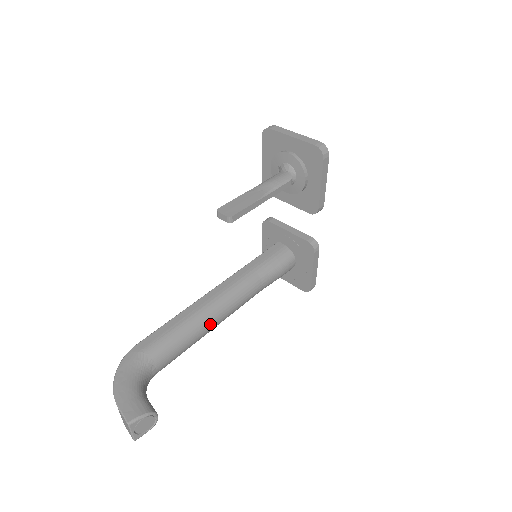
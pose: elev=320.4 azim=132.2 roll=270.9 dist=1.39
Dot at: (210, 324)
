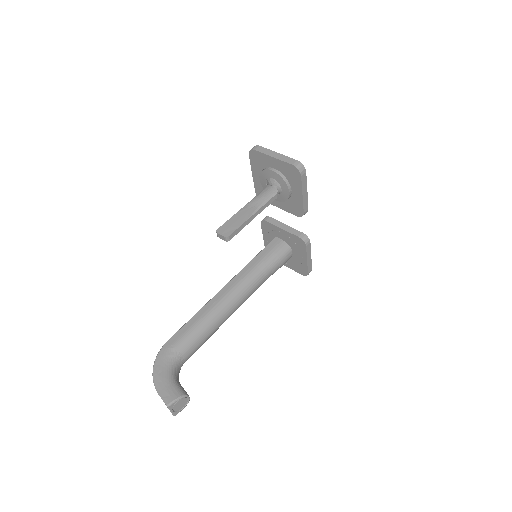
Dot at: (224, 317)
